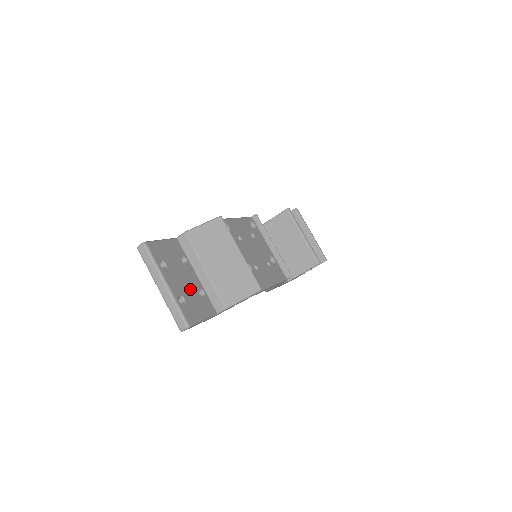
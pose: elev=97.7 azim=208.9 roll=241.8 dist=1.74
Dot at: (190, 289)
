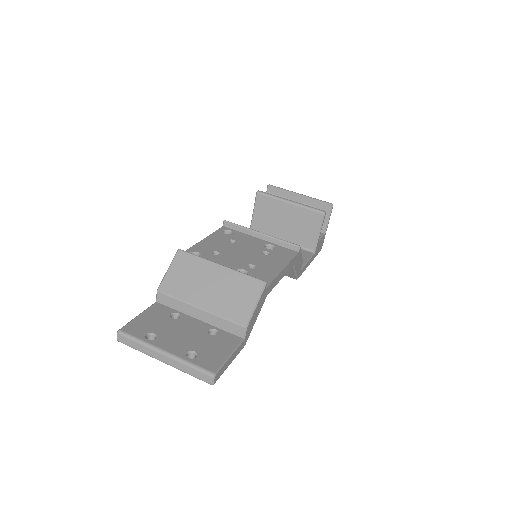
Dot at: (196, 338)
